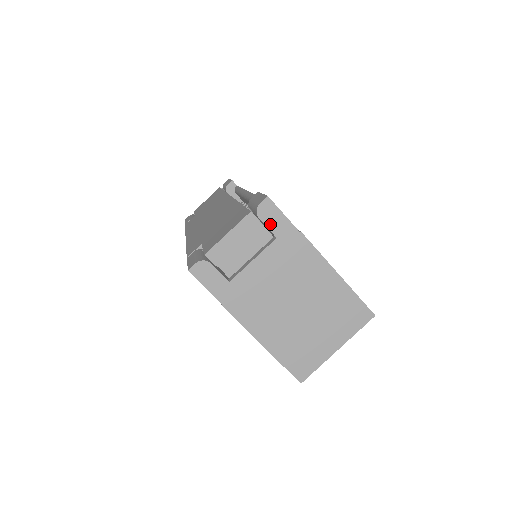
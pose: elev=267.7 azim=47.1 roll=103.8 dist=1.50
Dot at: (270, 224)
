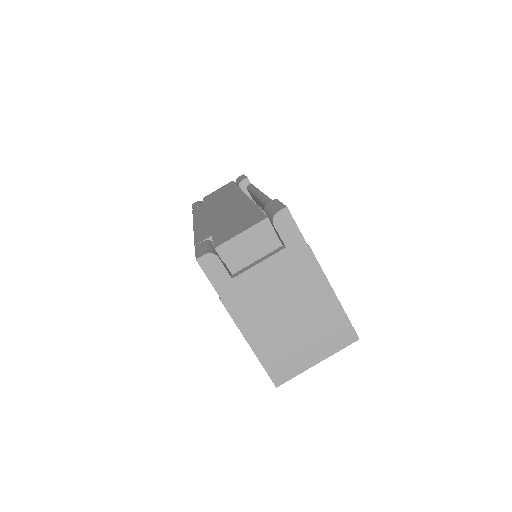
Dot at: (283, 233)
